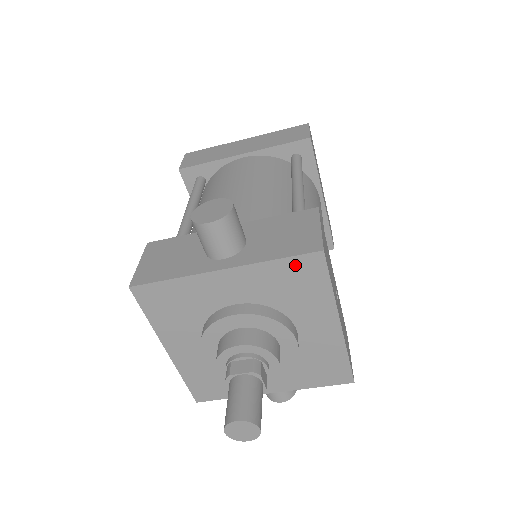
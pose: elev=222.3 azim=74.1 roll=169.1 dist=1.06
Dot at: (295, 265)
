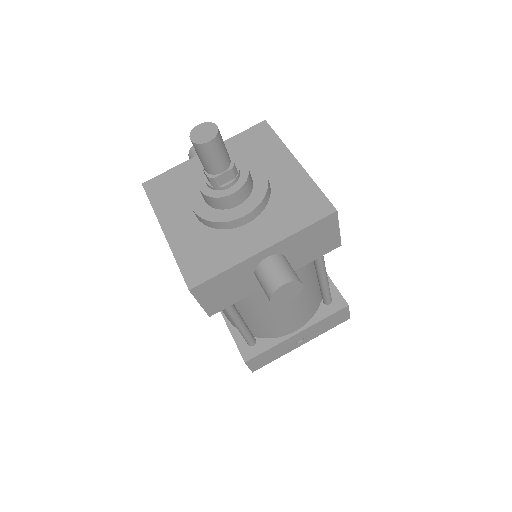
Dot at: (250, 134)
